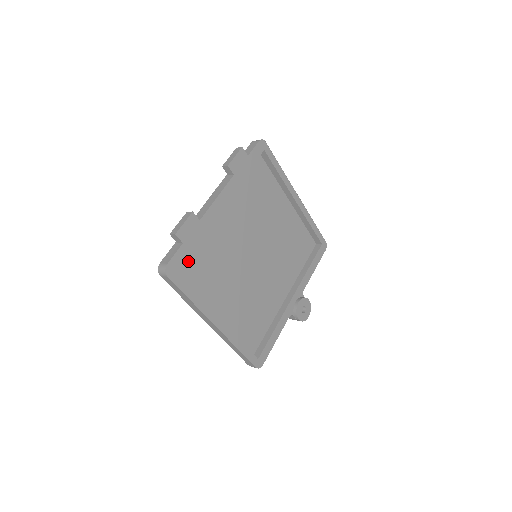
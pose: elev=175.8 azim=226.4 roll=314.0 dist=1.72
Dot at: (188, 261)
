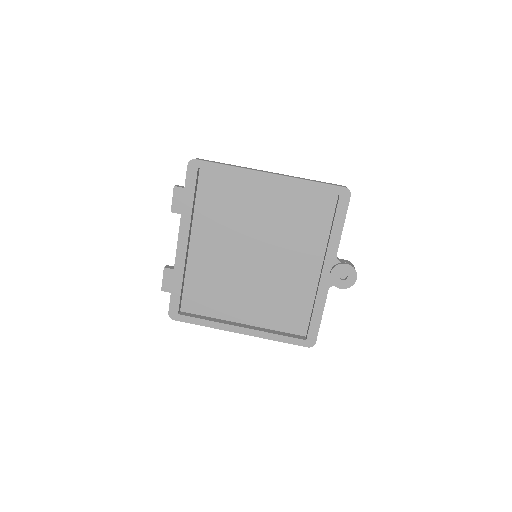
Dot at: (190, 297)
